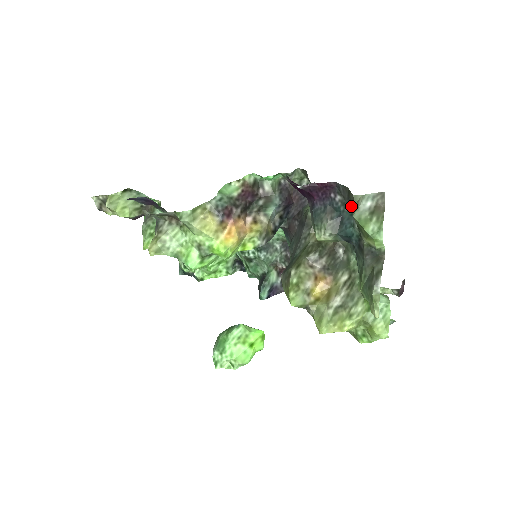
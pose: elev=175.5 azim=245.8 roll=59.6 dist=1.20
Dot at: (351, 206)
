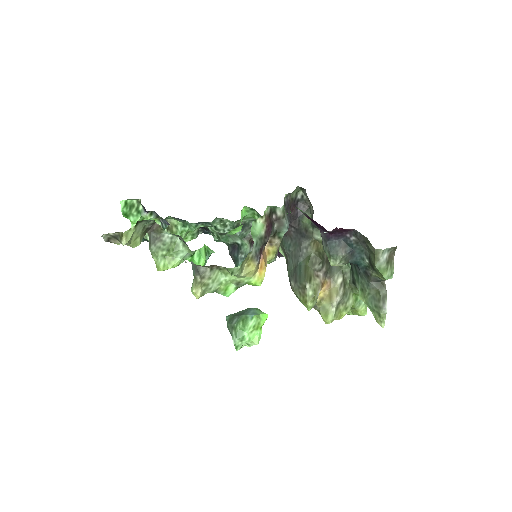
Dot at: (364, 247)
